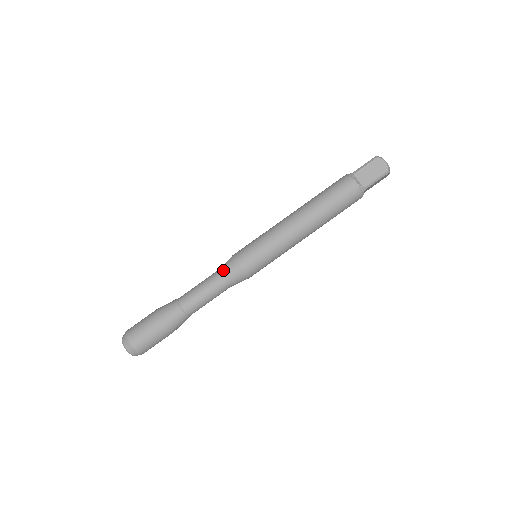
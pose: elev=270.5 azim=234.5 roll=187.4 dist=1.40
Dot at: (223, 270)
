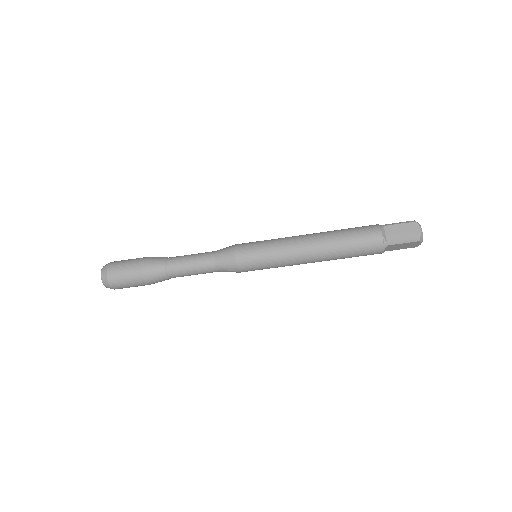
Dot at: (221, 268)
